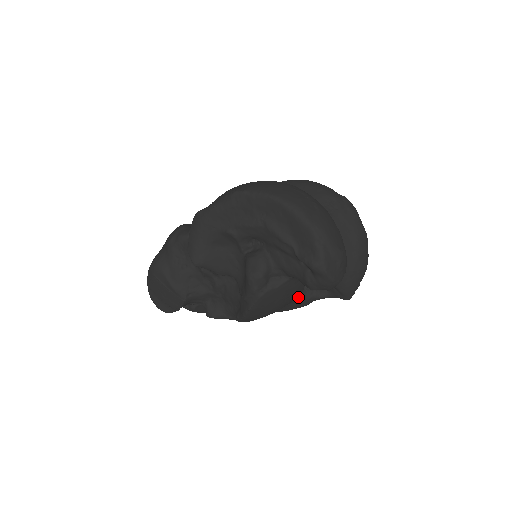
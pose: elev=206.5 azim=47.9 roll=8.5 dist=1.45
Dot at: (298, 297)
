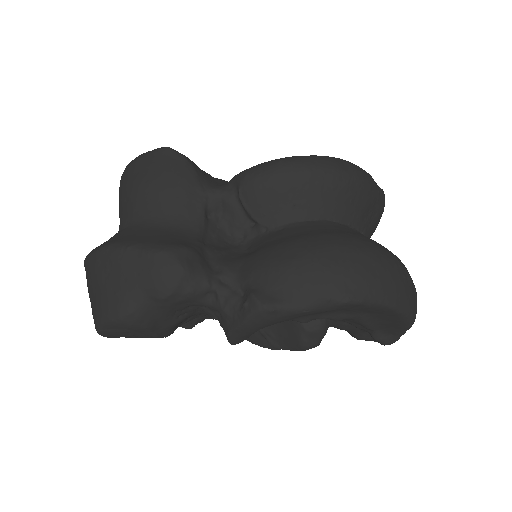
Dot at: occluded
